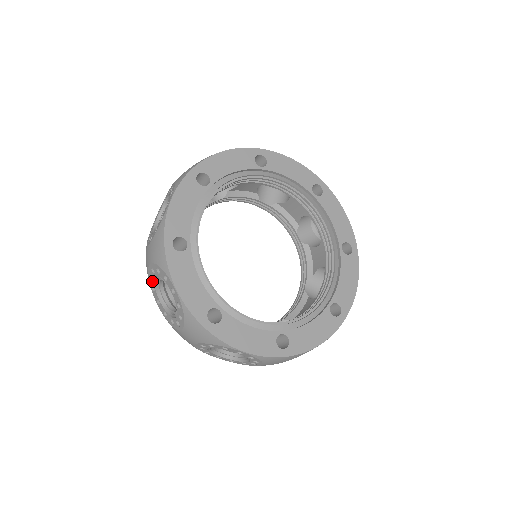
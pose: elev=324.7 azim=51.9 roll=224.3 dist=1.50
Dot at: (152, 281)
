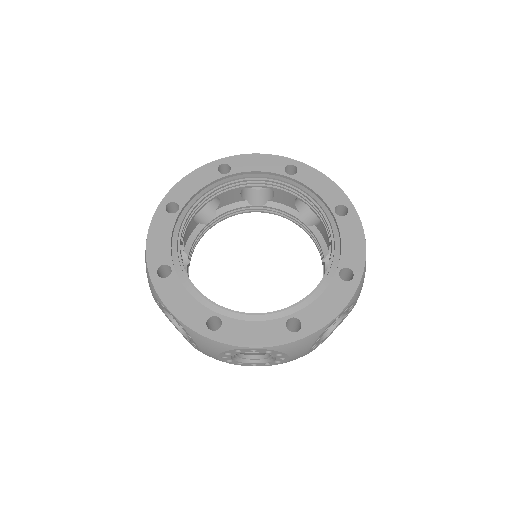
Dot at: occluded
